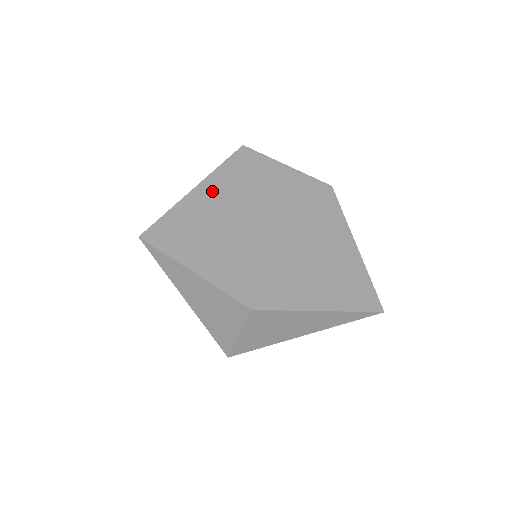
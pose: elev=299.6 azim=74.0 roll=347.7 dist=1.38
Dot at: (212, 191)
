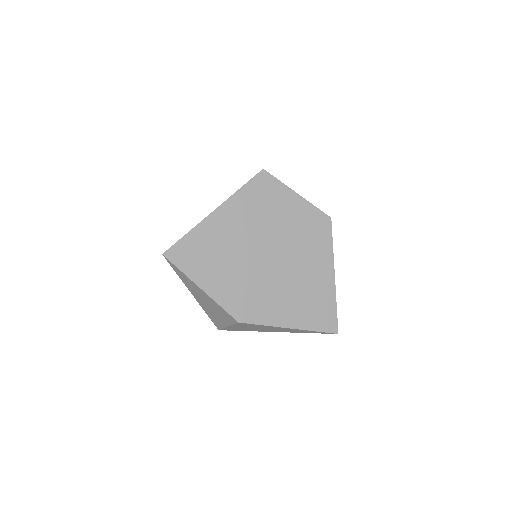
Dot at: (227, 215)
